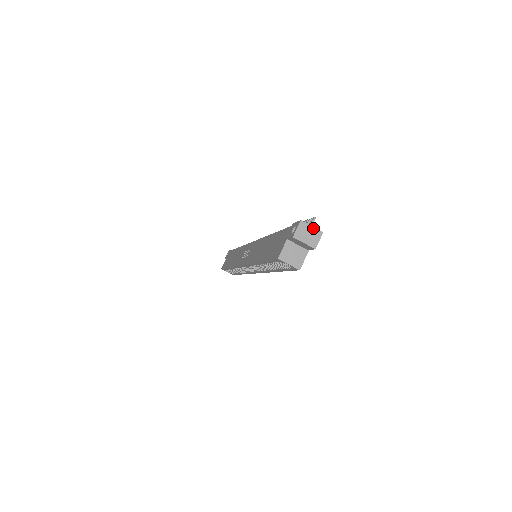
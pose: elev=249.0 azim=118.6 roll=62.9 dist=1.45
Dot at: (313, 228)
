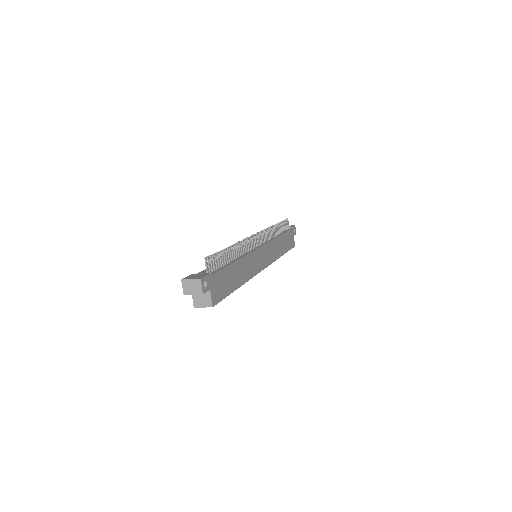
Dot at: (192, 280)
